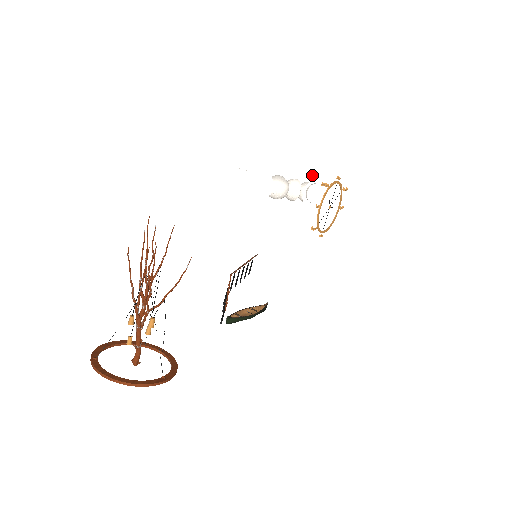
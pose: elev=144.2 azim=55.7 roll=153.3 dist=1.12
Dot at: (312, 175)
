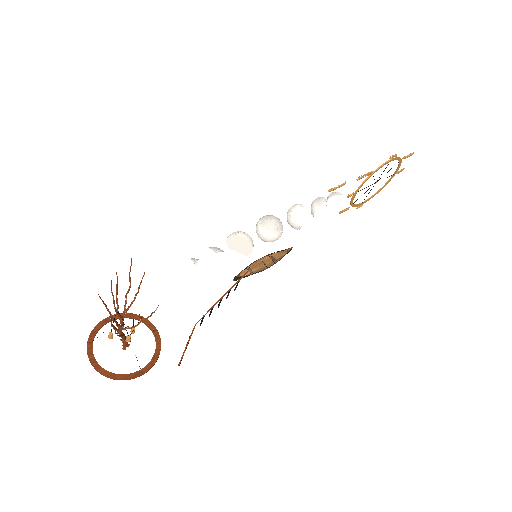
Dot at: (335, 188)
